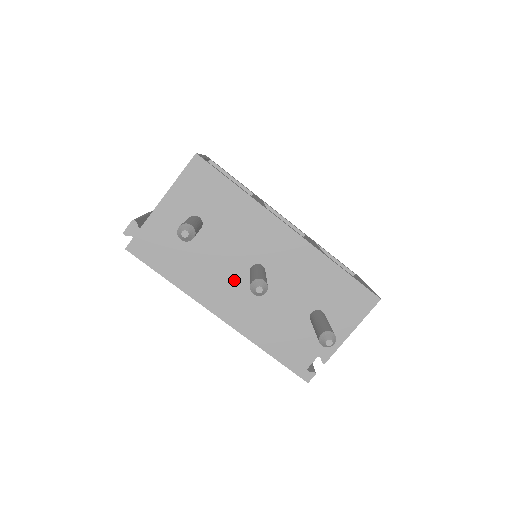
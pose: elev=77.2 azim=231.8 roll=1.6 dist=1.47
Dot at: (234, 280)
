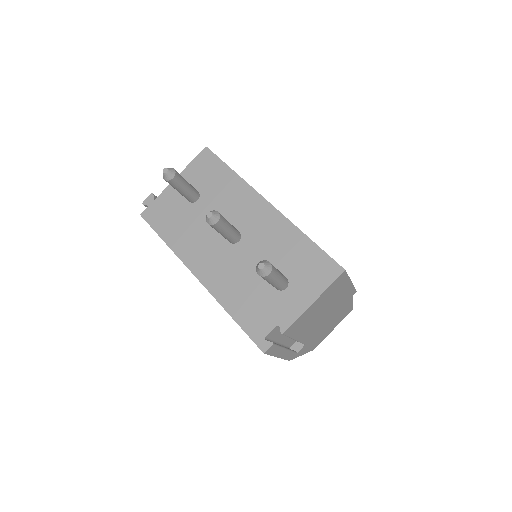
Dot at: (214, 243)
